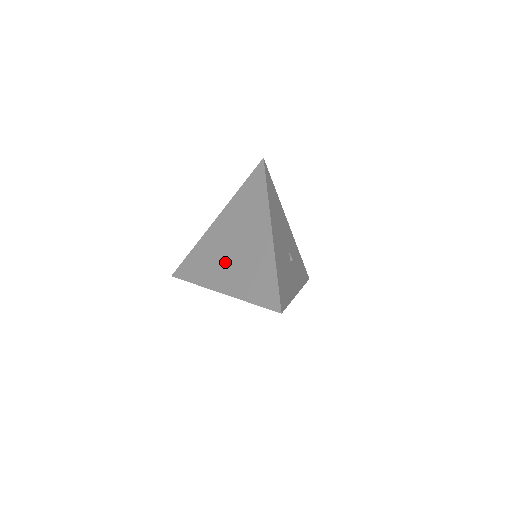
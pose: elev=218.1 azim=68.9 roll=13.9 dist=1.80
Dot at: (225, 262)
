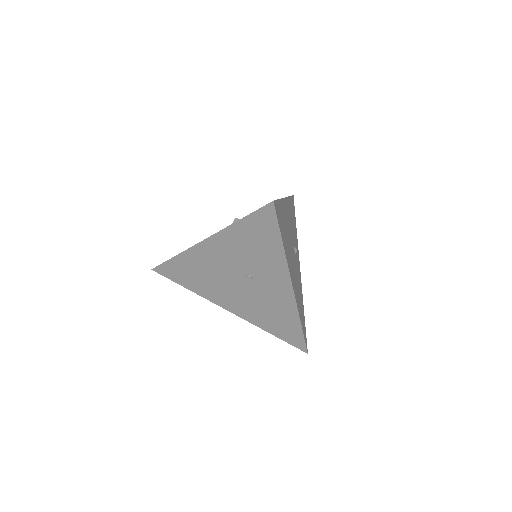
Dot at: (230, 290)
